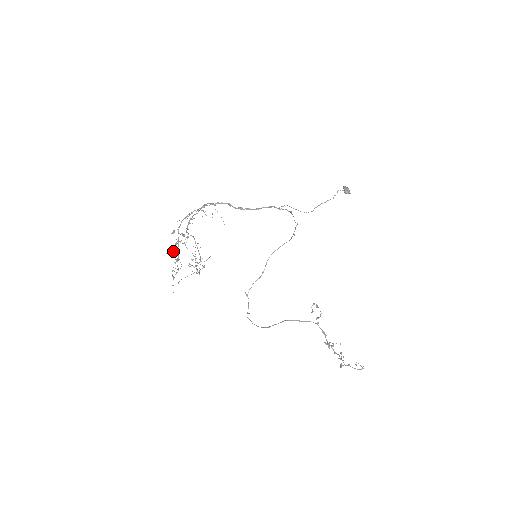
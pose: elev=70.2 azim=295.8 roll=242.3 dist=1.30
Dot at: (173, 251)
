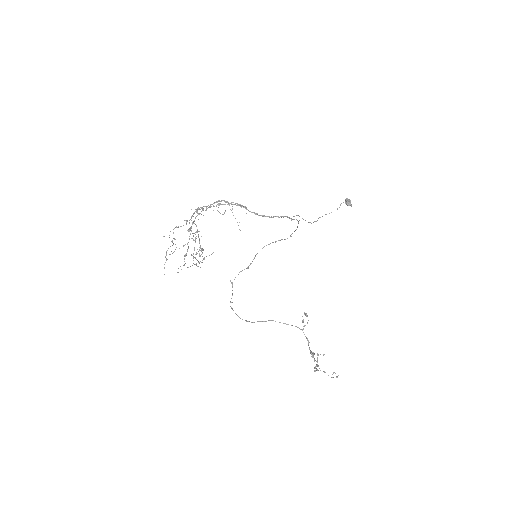
Dot at: (183, 246)
